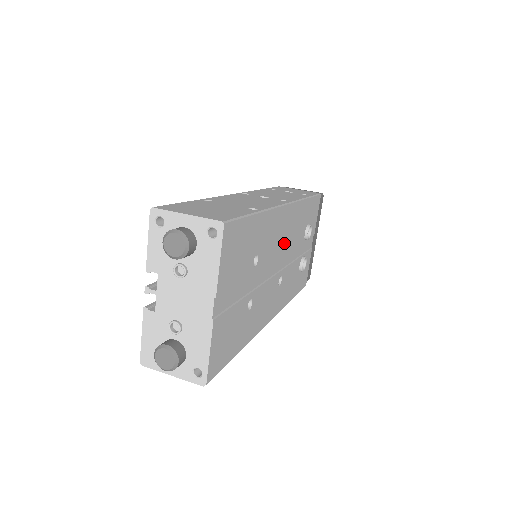
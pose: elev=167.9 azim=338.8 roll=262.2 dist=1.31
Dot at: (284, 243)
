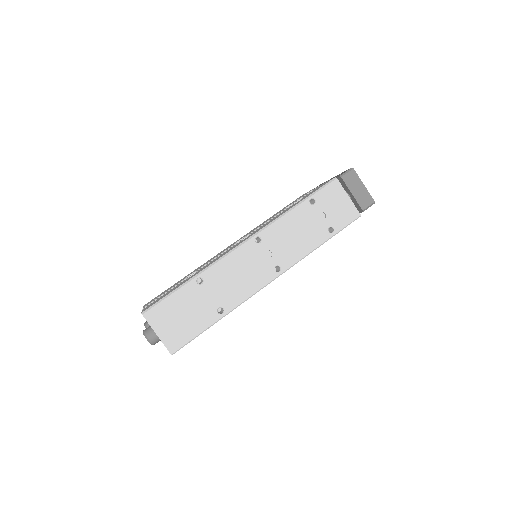
Dot at: occluded
